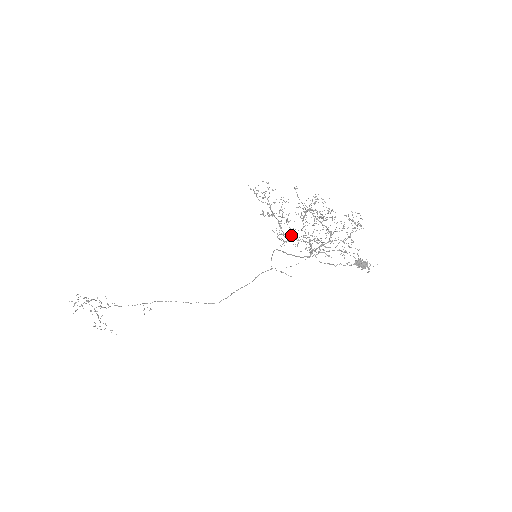
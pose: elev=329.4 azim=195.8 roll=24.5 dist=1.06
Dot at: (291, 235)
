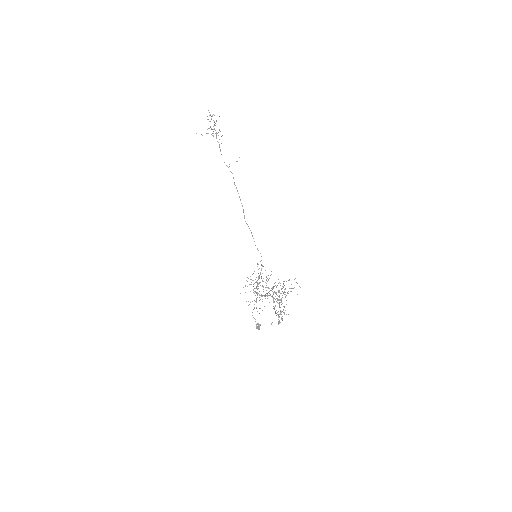
Dot at: occluded
